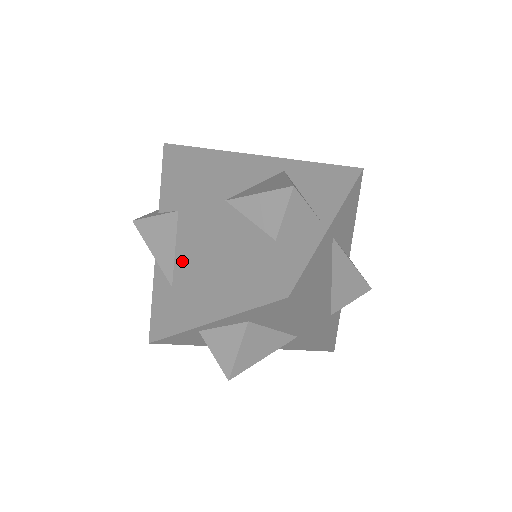
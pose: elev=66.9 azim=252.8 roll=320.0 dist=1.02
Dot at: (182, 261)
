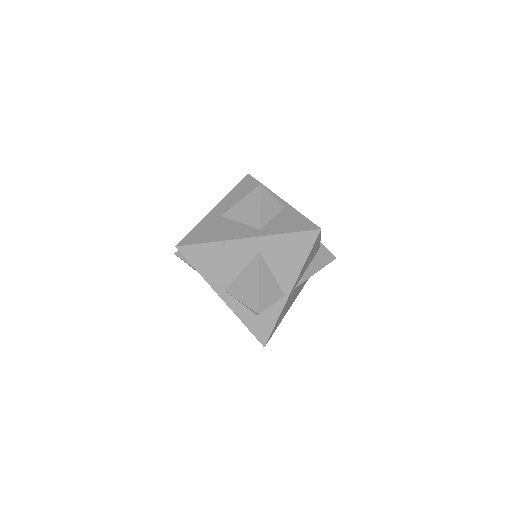
Dot at: occluded
